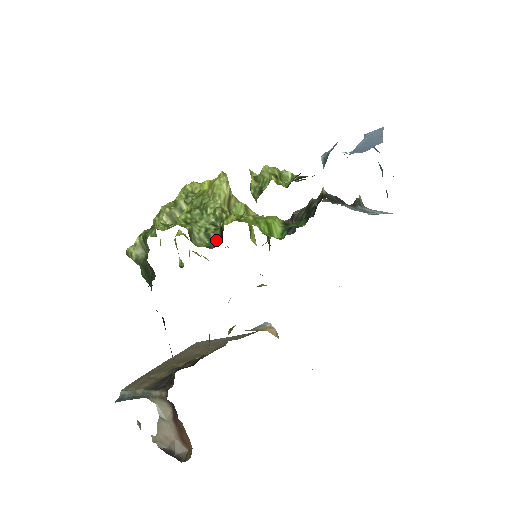
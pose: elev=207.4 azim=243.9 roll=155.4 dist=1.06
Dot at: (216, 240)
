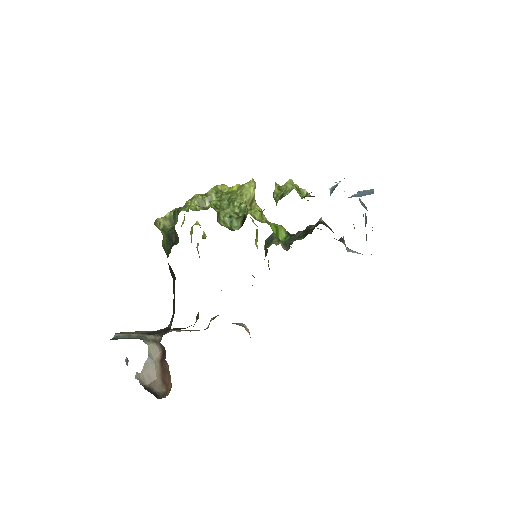
Dot at: (236, 226)
